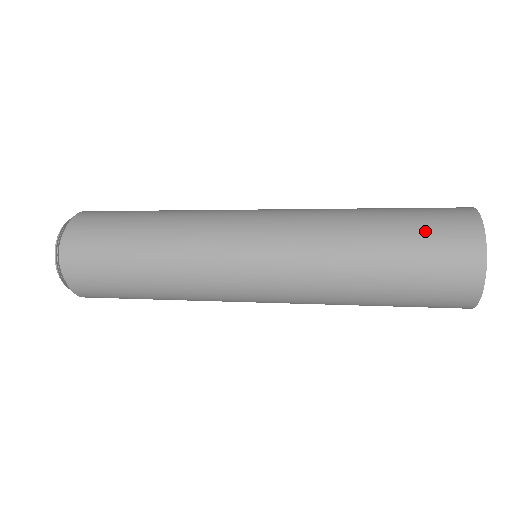
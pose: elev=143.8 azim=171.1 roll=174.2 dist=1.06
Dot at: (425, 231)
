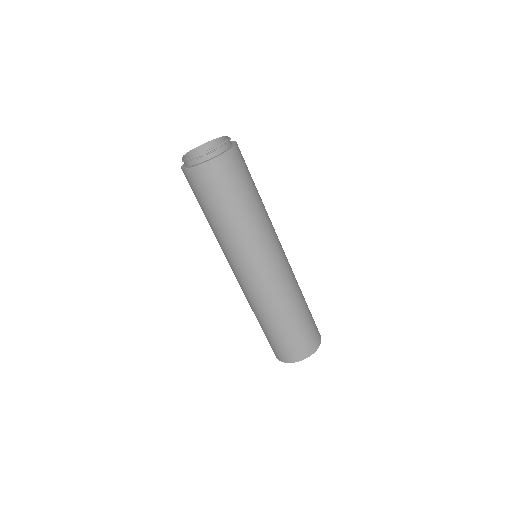
Dot at: (285, 343)
